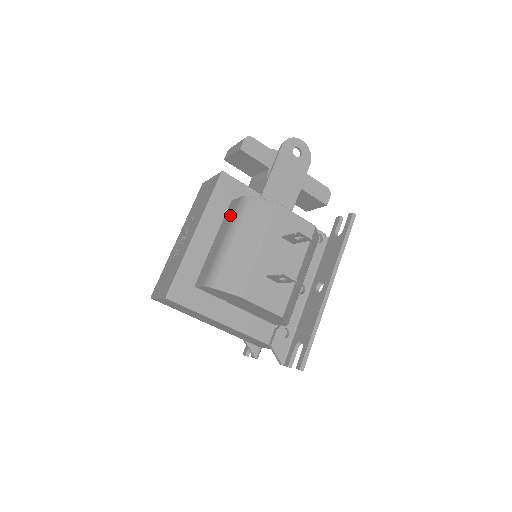
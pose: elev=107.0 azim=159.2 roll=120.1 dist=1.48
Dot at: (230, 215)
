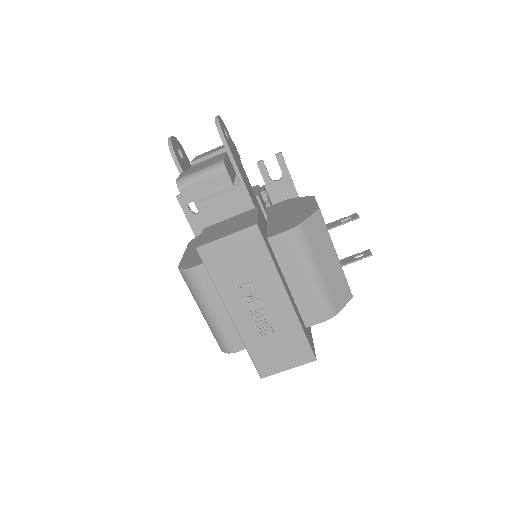
Dot at: (289, 254)
